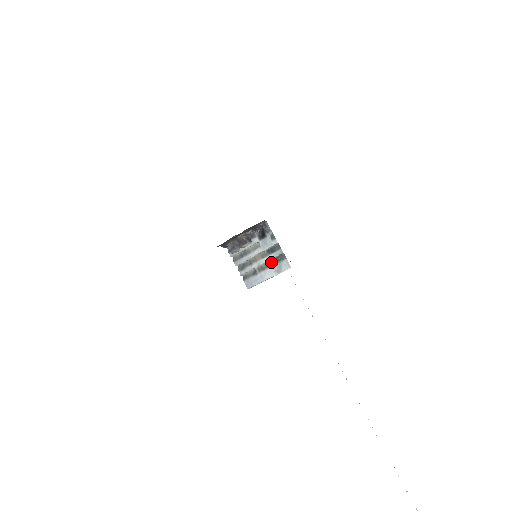
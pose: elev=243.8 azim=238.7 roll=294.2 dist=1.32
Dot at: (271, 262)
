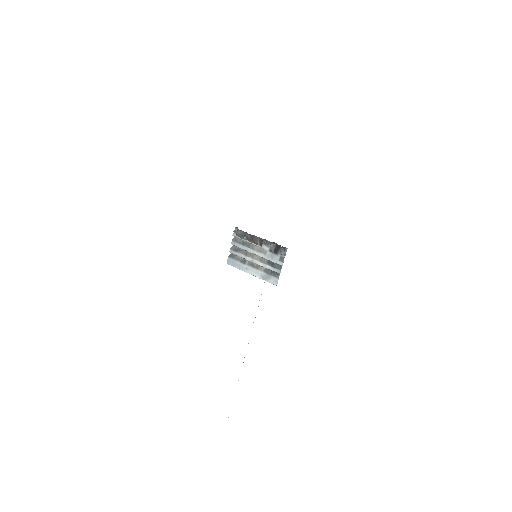
Dot at: (264, 269)
